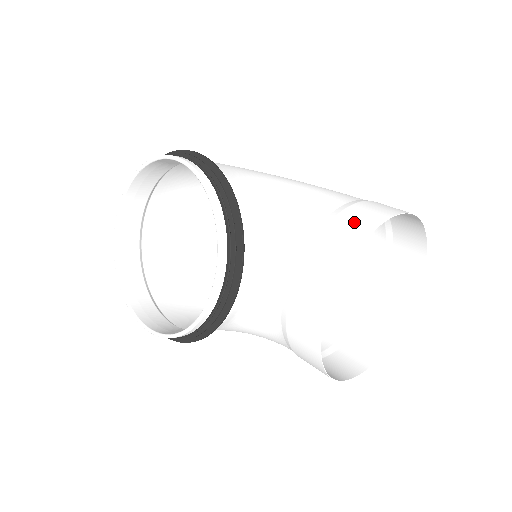
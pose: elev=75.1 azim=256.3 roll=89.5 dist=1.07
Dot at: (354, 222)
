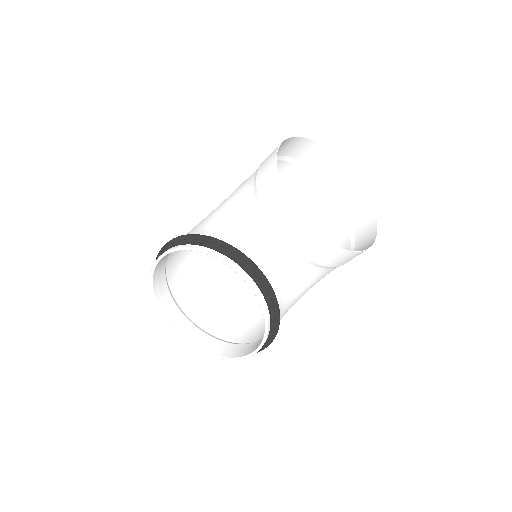
Dot at: (266, 175)
